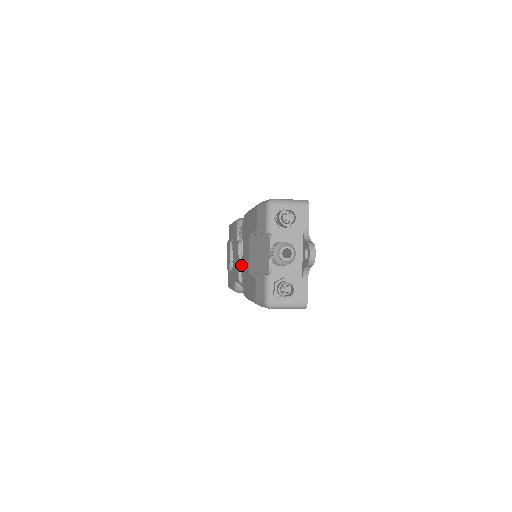
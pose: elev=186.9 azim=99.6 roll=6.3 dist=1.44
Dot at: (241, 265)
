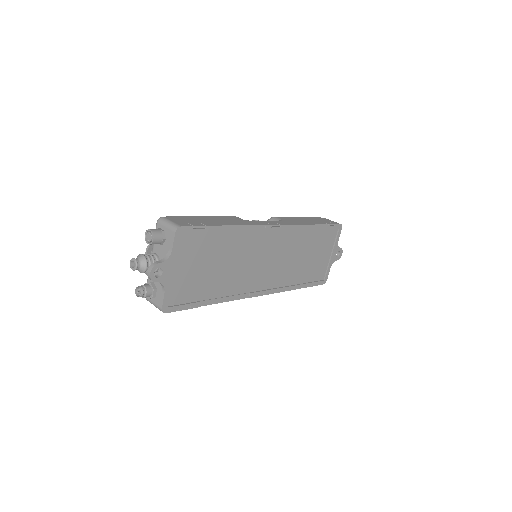
Dot at: occluded
